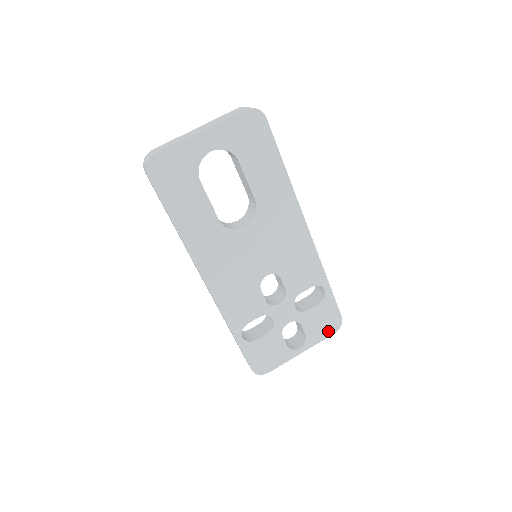
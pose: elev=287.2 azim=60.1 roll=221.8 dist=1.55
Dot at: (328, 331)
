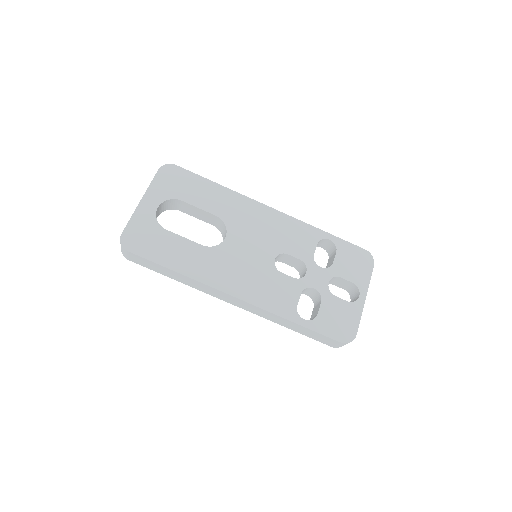
Dot at: (367, 267)
